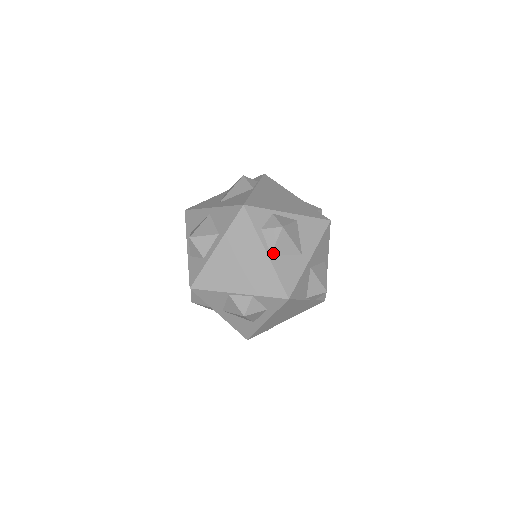
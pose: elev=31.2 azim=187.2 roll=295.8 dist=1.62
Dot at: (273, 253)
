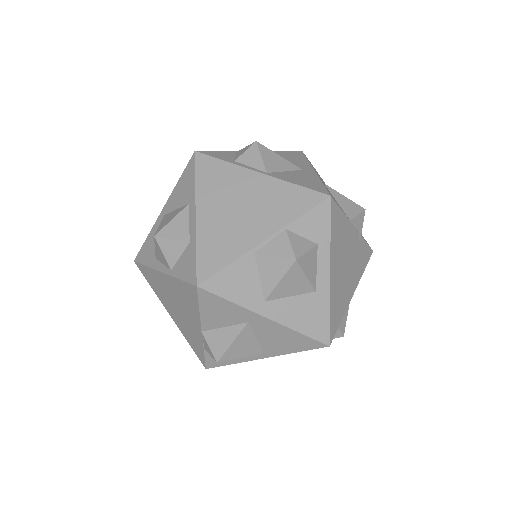
Dot at: (268, 172)
